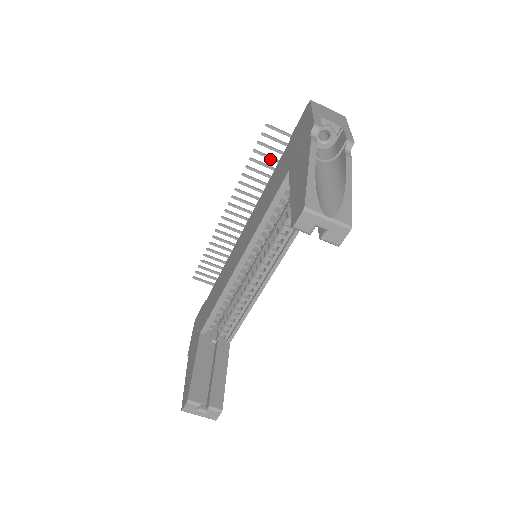
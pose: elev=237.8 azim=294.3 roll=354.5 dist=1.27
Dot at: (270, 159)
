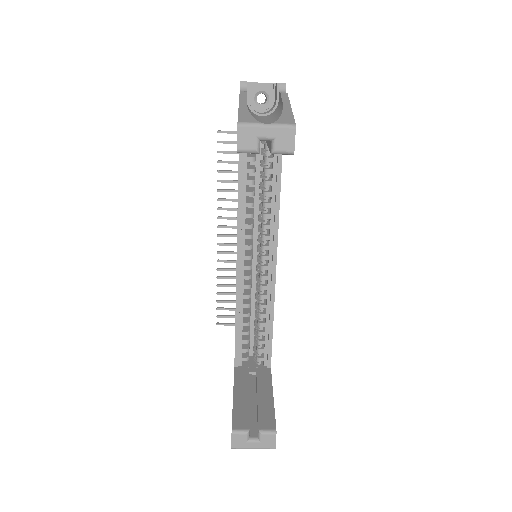
Dot at: (236, 163)
